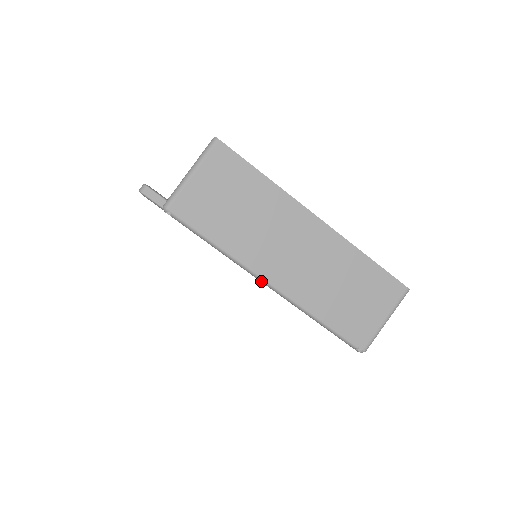
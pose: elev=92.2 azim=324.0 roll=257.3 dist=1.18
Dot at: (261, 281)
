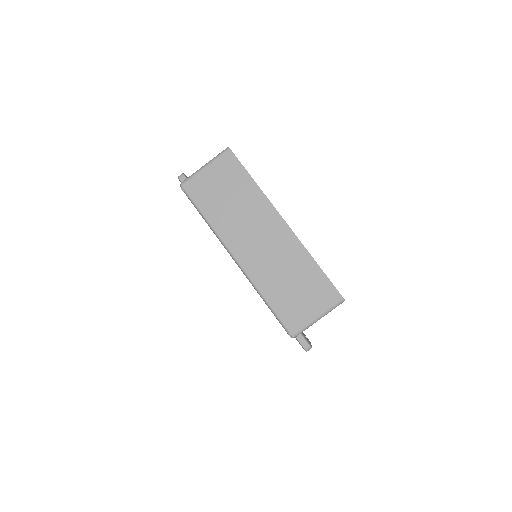
Dot at: (230, 255)
